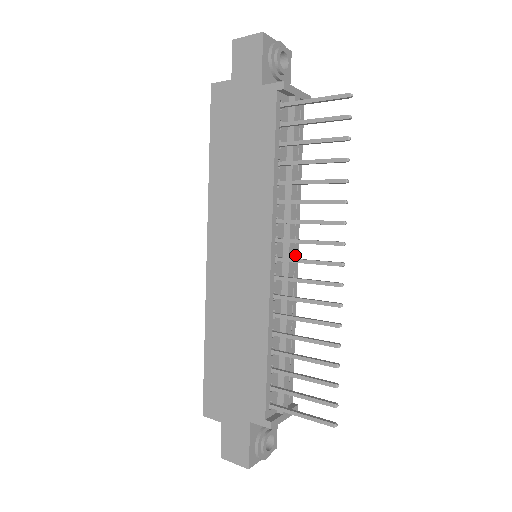
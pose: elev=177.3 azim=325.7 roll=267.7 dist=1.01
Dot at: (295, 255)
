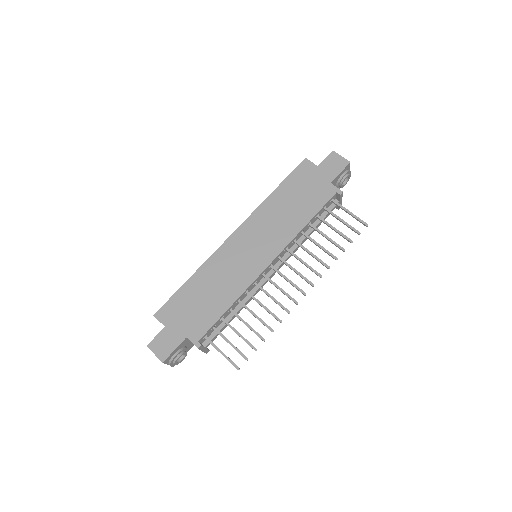
Dot at: occluded
